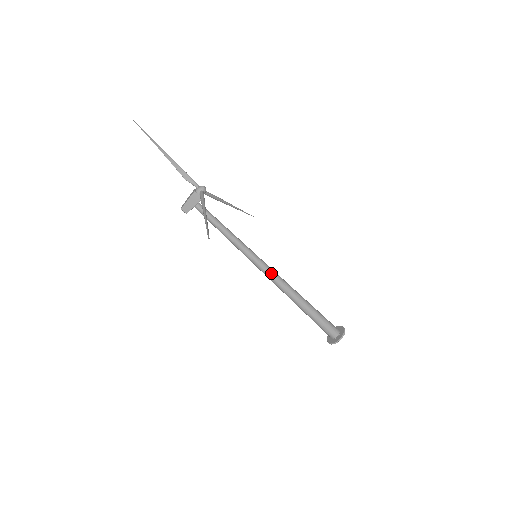
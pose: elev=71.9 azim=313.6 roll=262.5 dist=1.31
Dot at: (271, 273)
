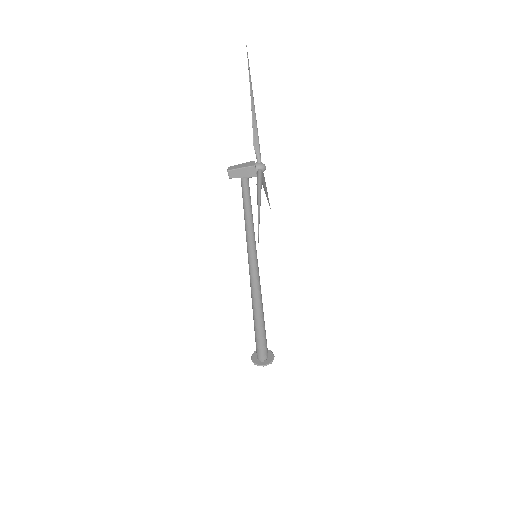
Dot at: (257, 279)
